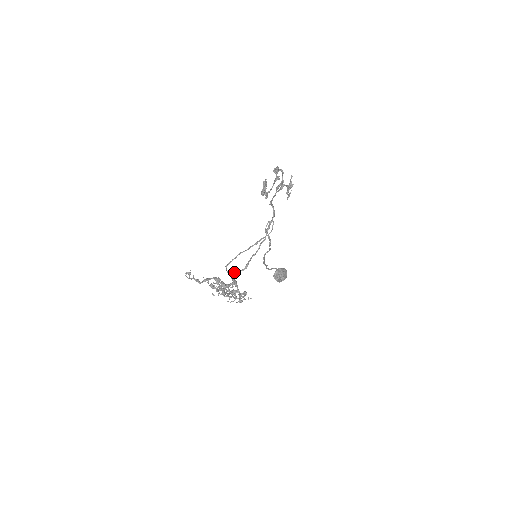
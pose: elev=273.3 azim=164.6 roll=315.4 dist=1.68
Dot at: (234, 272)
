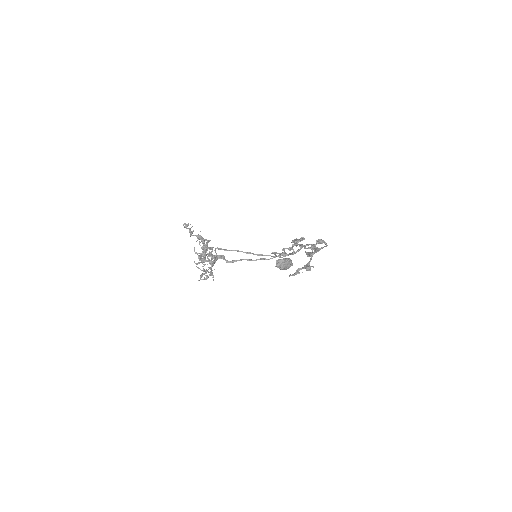
Dot at: (220, 255)
